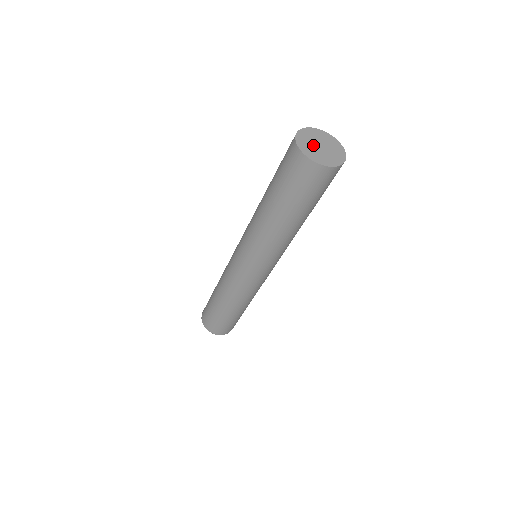
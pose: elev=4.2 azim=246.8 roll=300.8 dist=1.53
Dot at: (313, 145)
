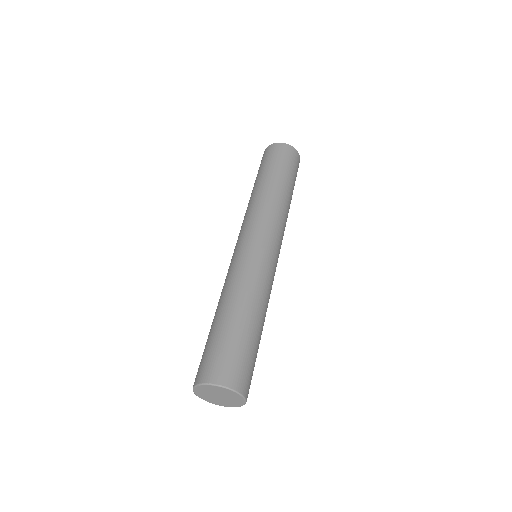
Dot at: occluded
